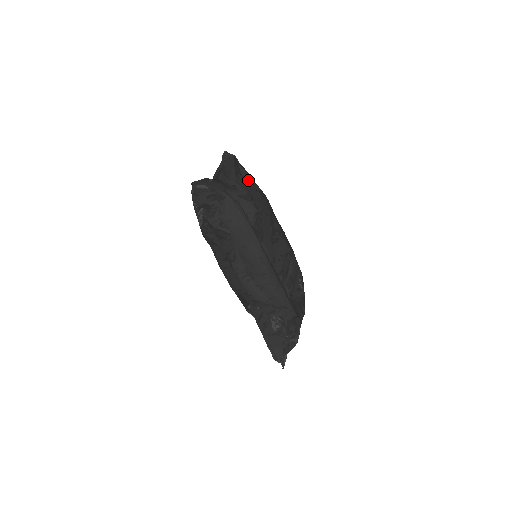
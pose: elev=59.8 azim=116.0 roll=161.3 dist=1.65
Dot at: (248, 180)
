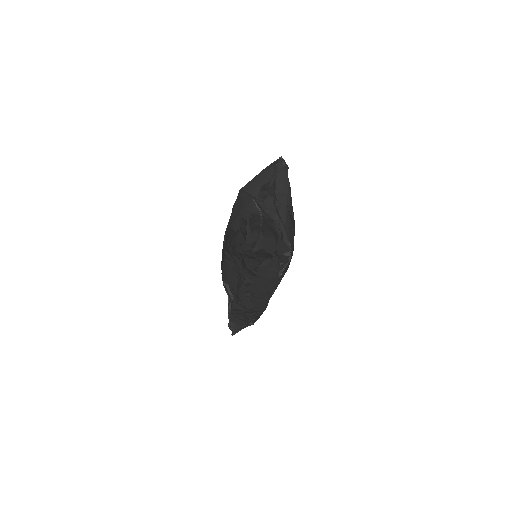
Dot at: (289, 203)
